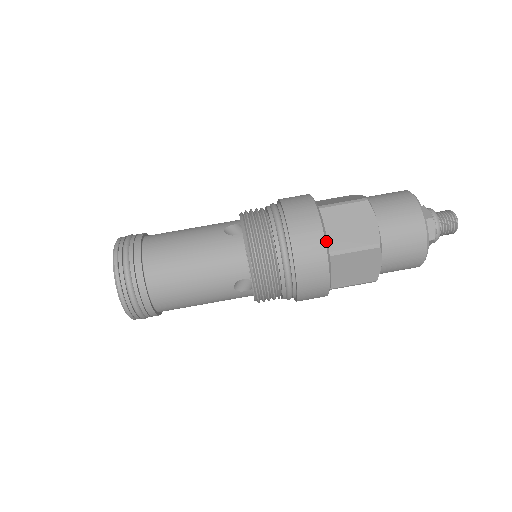
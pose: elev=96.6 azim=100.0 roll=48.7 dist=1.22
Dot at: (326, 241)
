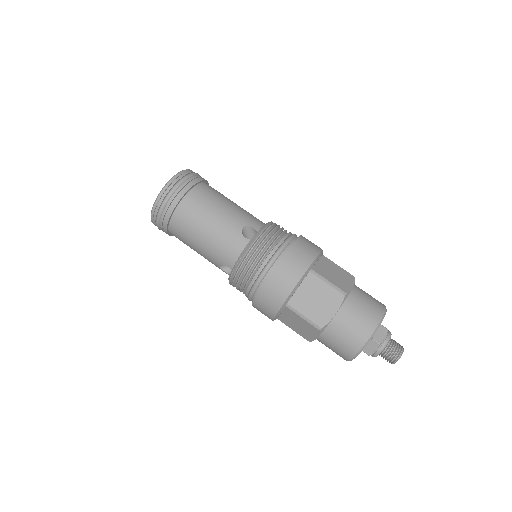
Dot at: (290, 296)
